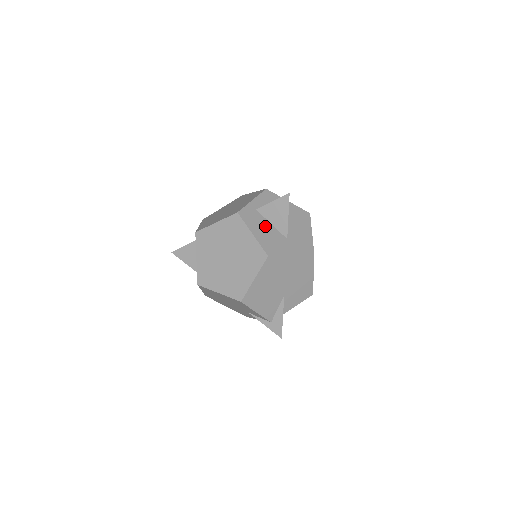
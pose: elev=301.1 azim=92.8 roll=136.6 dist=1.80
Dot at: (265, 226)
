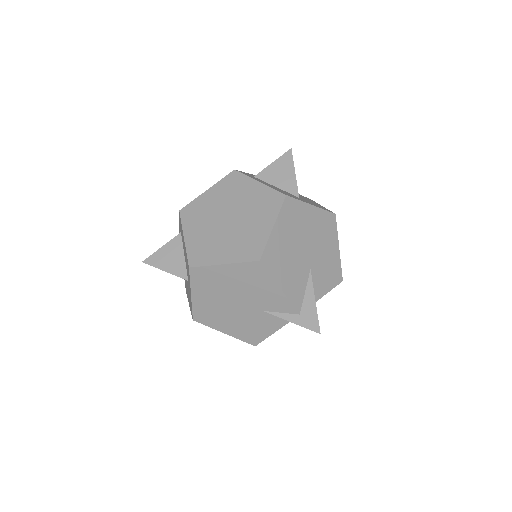
Dot at: (270, 185)
